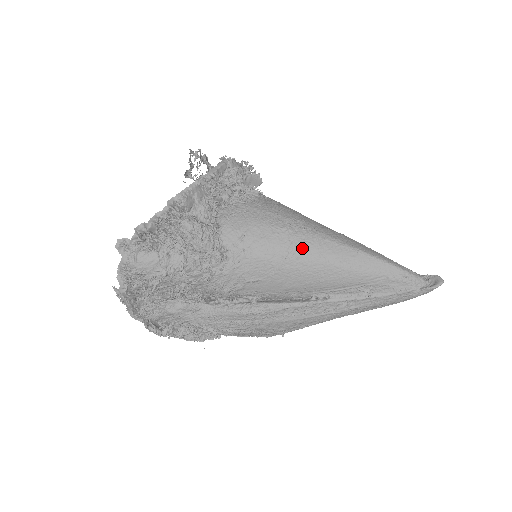
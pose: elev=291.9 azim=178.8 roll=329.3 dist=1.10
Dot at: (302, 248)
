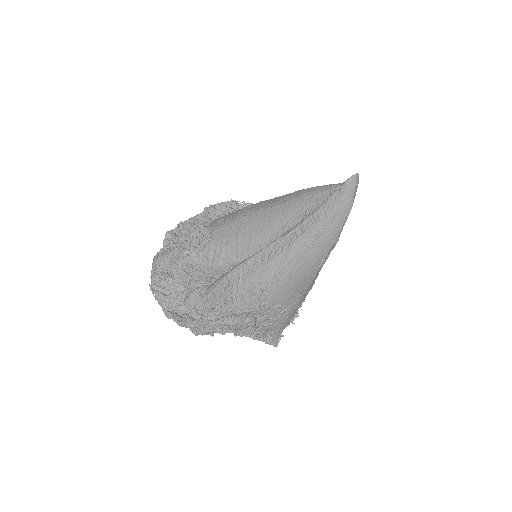
Dot at: (255, 208)
